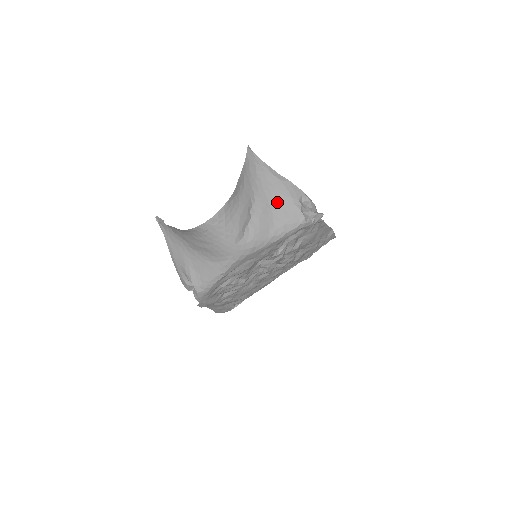
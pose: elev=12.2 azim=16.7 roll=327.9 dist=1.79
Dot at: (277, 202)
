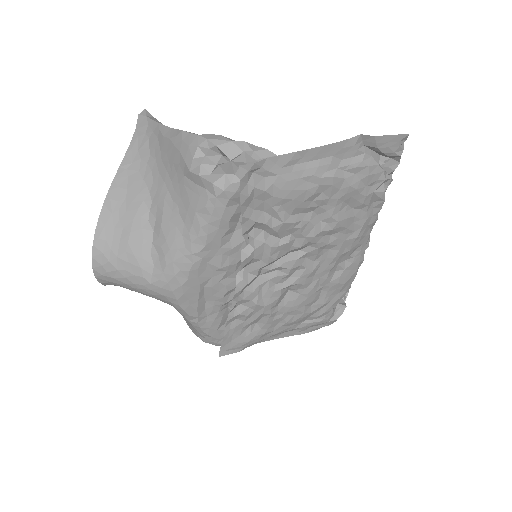
Dot at: (176, 181)
